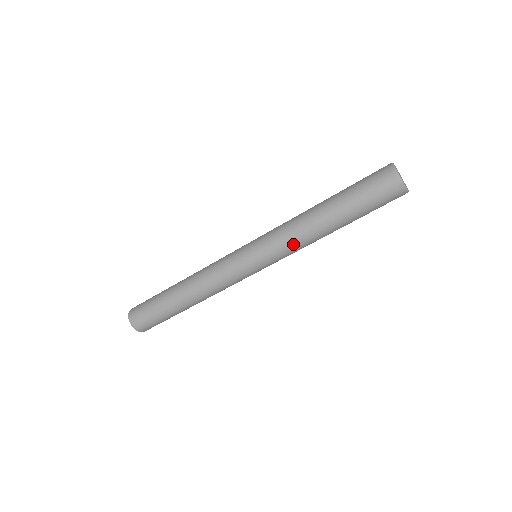
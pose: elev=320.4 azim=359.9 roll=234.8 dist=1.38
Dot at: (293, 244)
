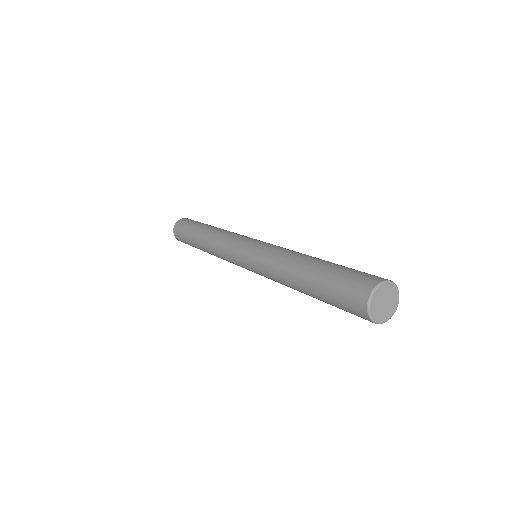
Dot at: (269, 270)
